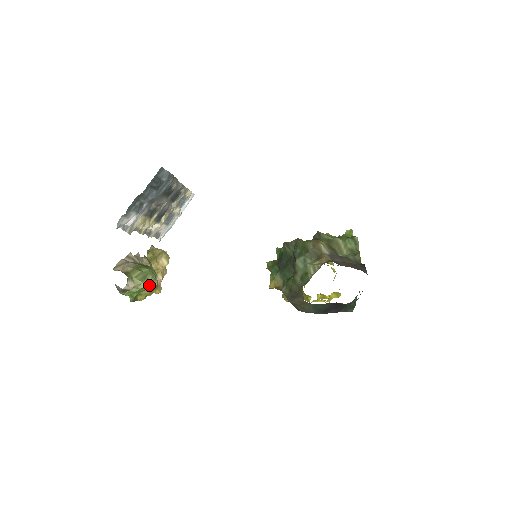
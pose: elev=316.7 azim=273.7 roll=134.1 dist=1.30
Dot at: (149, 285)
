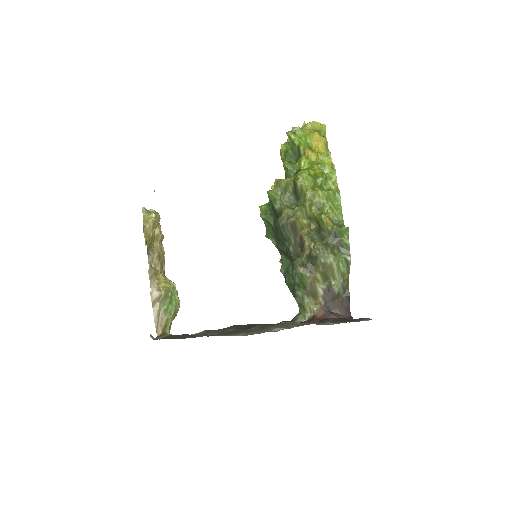
Dot at: occluded
